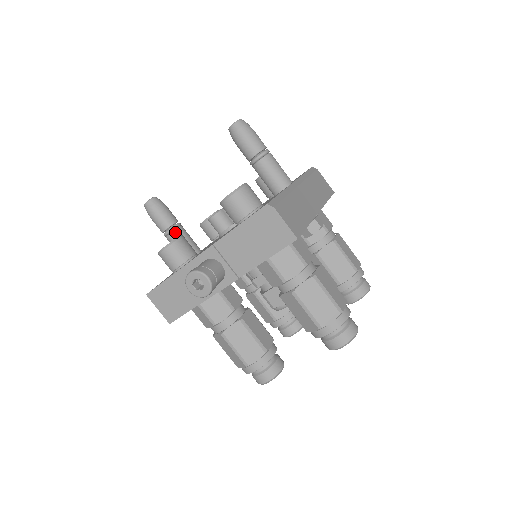
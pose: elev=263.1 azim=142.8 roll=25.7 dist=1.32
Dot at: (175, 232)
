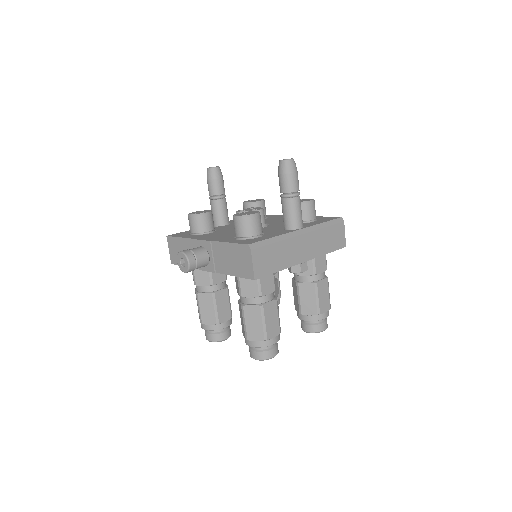
Dot at: (216, 201)
